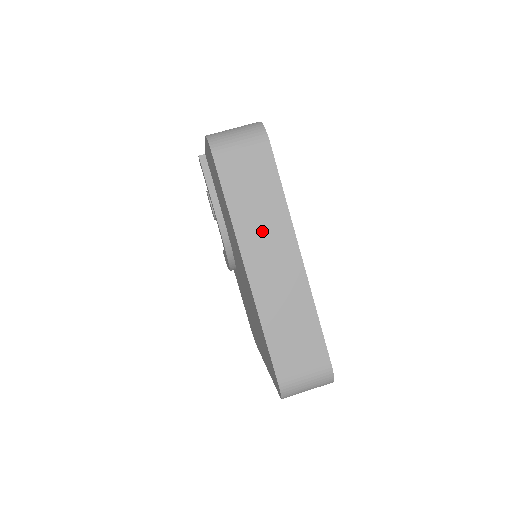
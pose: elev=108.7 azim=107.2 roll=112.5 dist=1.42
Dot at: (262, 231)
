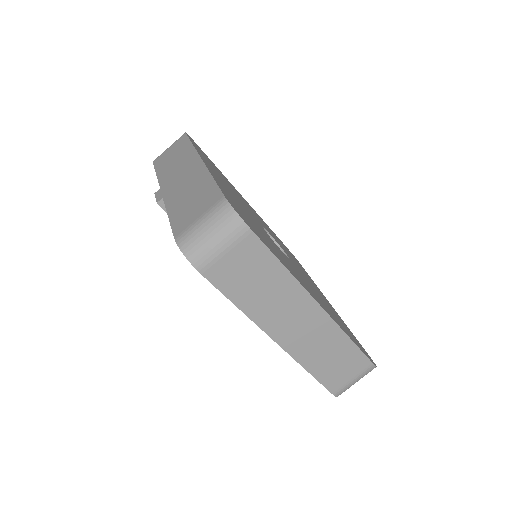
Dot at: (277, 307)
